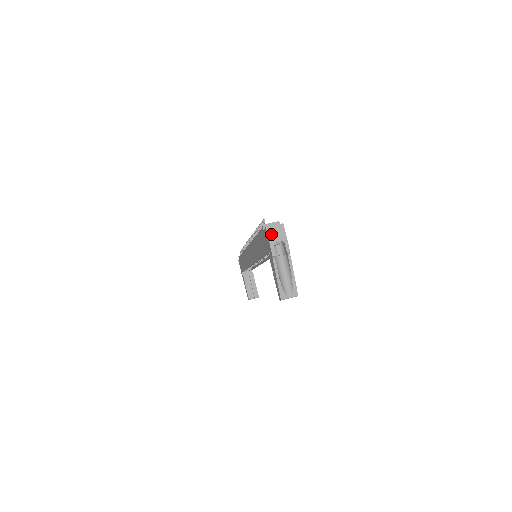
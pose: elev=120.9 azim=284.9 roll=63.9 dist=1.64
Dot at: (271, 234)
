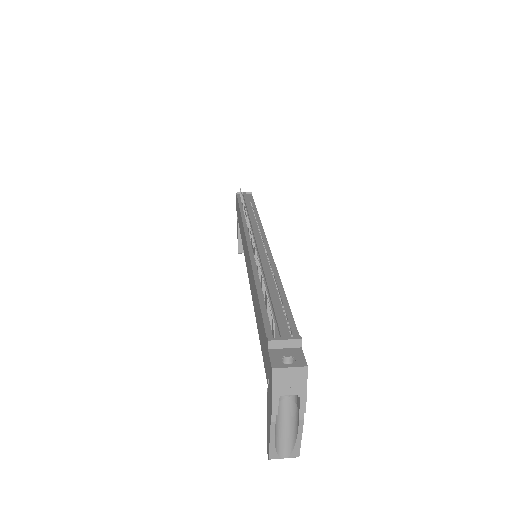
Dot at: (279, 381)
